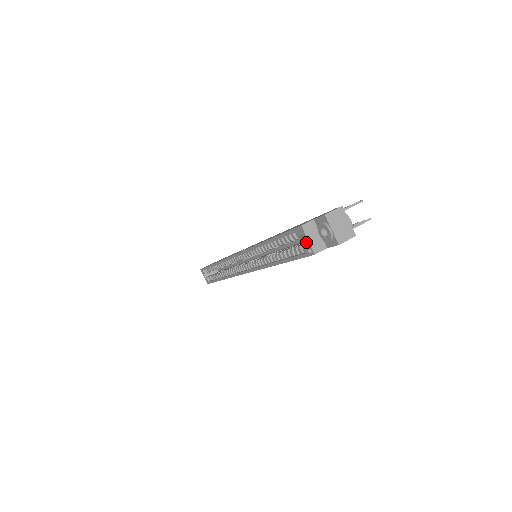
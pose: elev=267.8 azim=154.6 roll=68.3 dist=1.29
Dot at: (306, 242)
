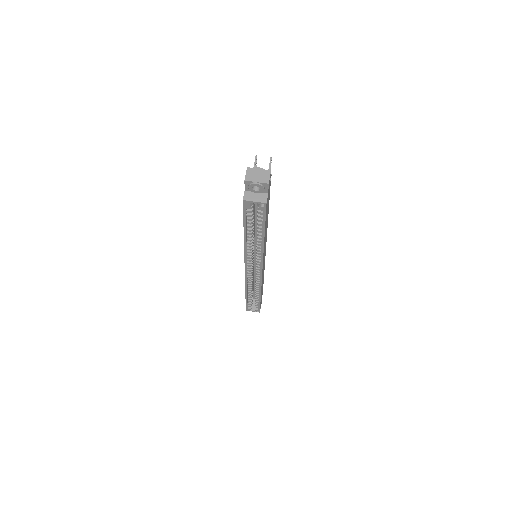
Dot at: occluded
